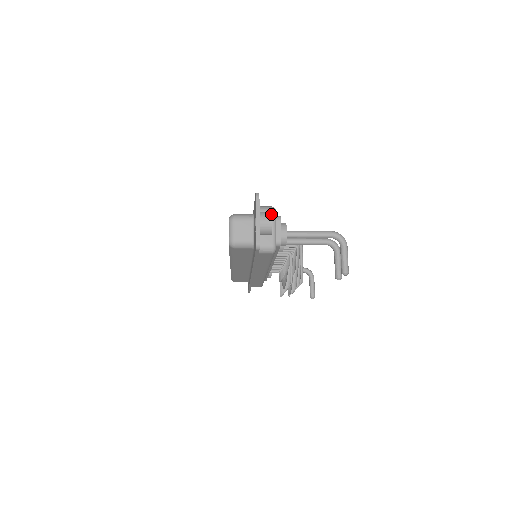
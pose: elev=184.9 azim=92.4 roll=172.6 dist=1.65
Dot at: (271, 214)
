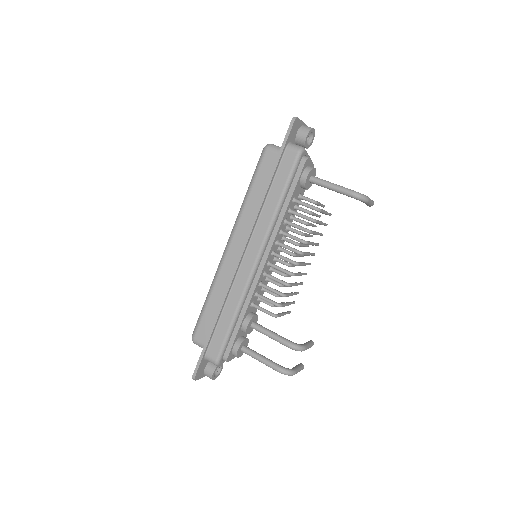
Dot at: occluded
